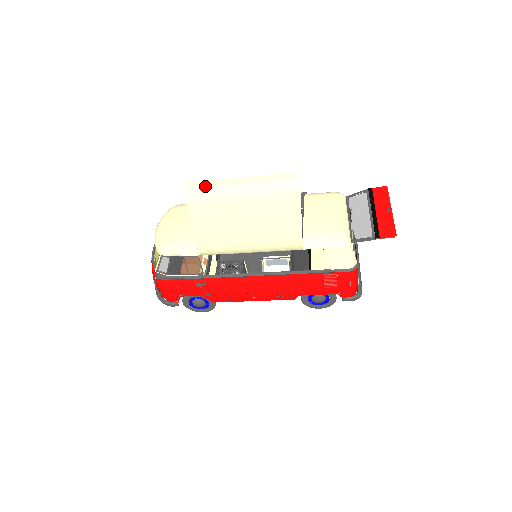
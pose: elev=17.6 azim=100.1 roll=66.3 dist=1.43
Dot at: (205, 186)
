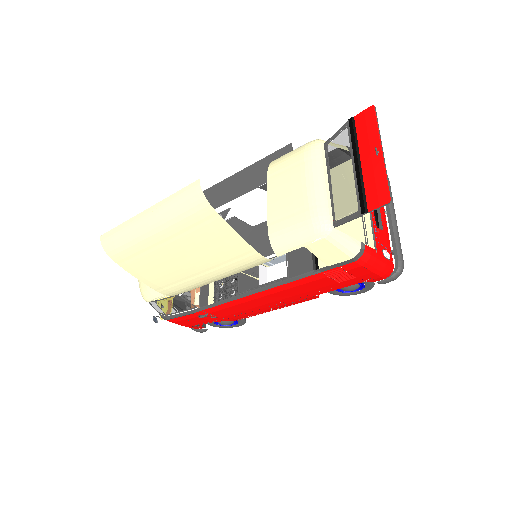
Dot at: (116, 236)
